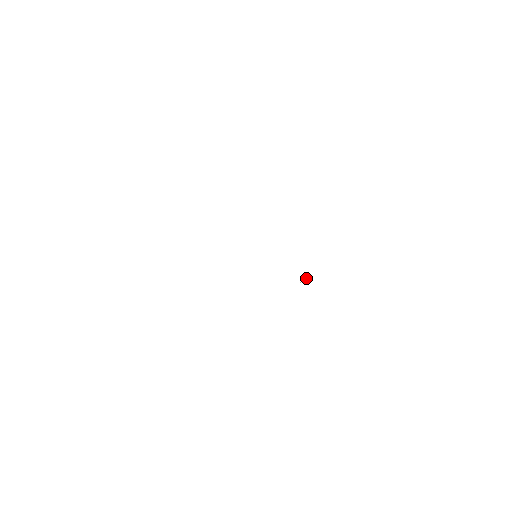
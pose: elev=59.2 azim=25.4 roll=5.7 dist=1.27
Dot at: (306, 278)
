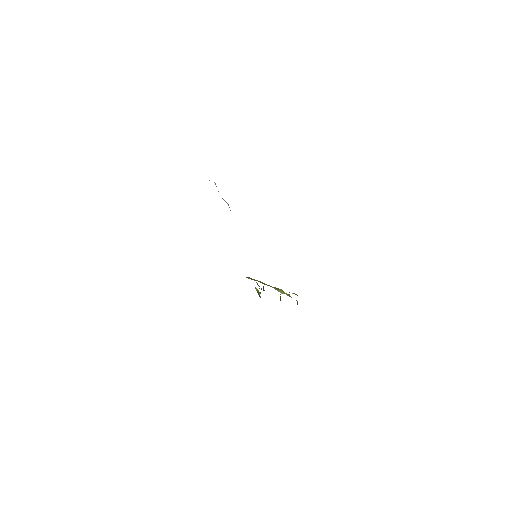
Dot at: (278, 291)
